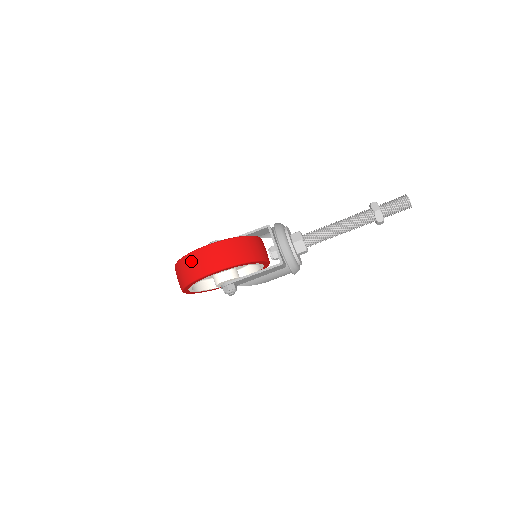
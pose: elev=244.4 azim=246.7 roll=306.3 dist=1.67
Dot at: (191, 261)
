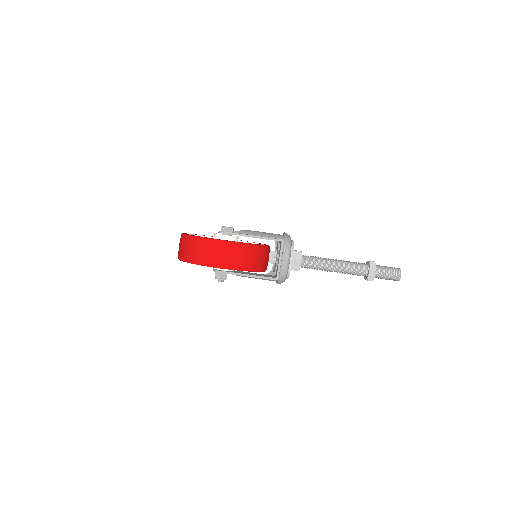
Dot at: (206, 247)
